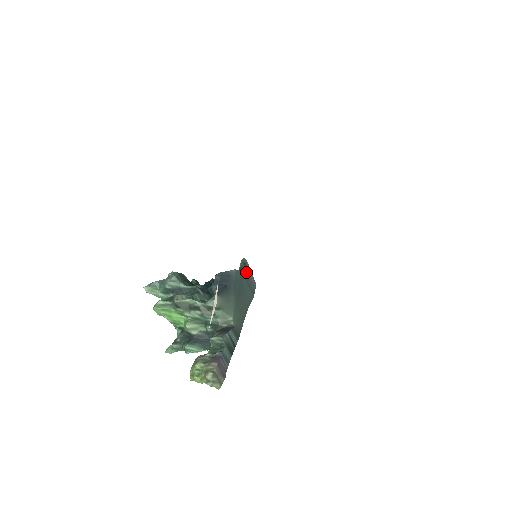
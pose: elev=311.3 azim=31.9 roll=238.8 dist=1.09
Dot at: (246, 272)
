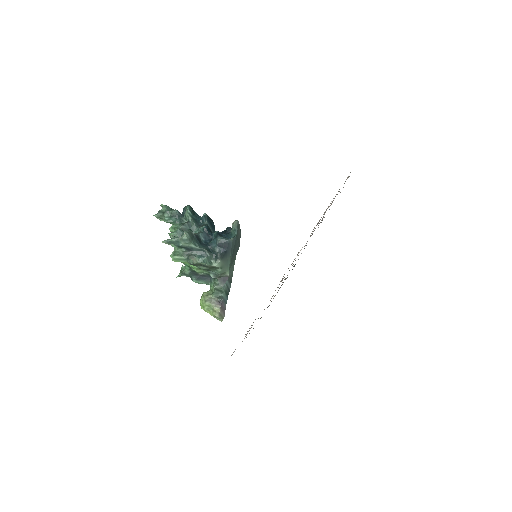
Dot at: (238, 232)
